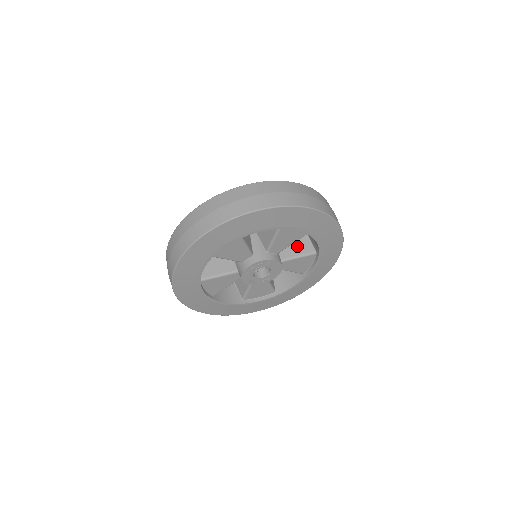
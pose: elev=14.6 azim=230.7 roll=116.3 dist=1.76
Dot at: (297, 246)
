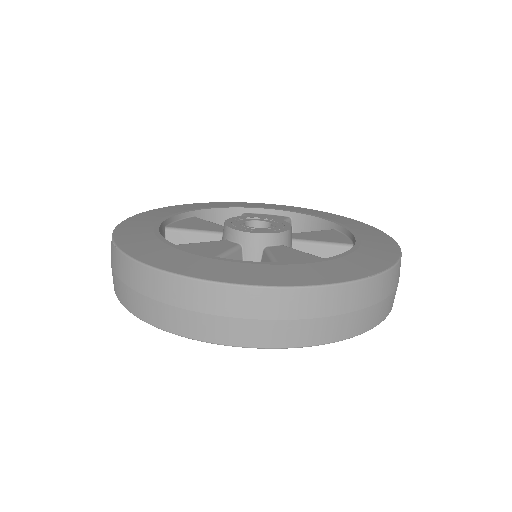
Dot at: occluded
